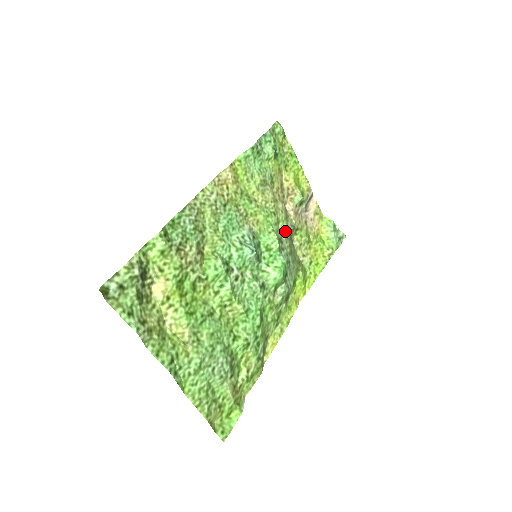
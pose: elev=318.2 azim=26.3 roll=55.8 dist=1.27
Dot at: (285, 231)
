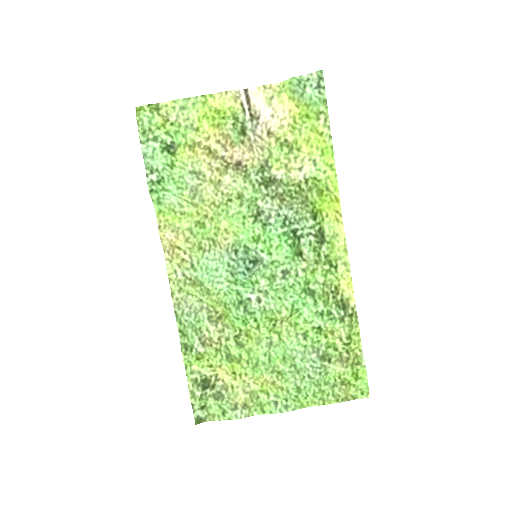
Dot at: (256, 193)
